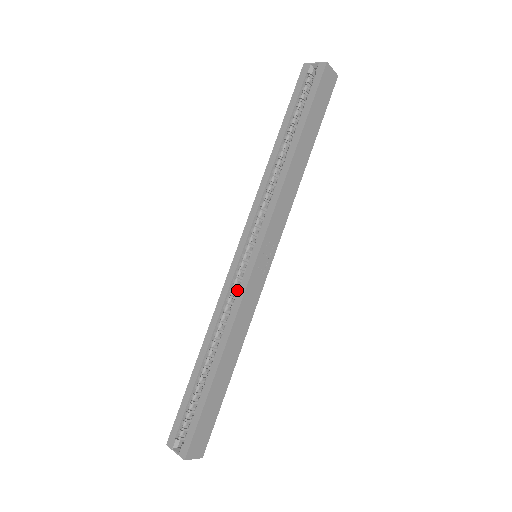
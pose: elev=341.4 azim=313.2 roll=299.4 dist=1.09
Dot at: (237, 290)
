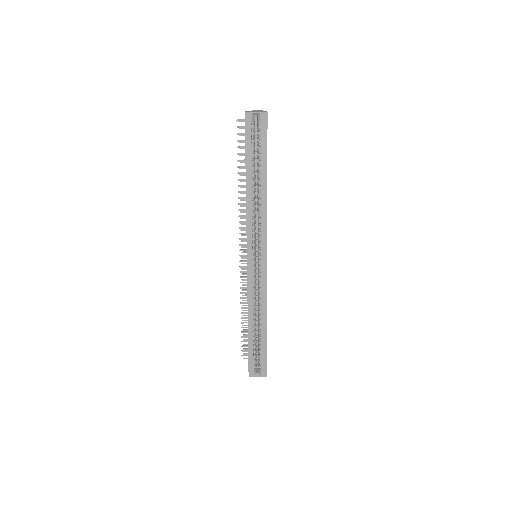
Dot at: (255, 282)
